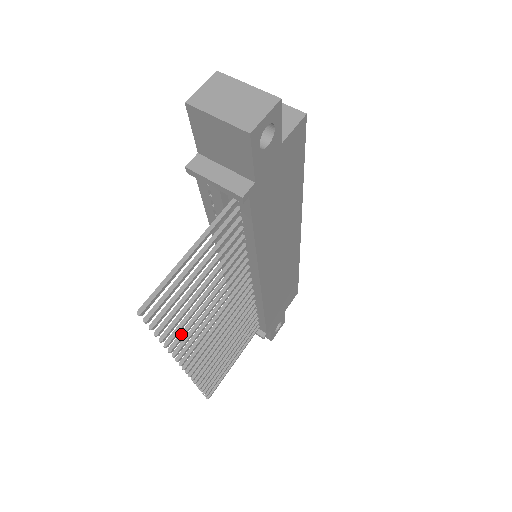
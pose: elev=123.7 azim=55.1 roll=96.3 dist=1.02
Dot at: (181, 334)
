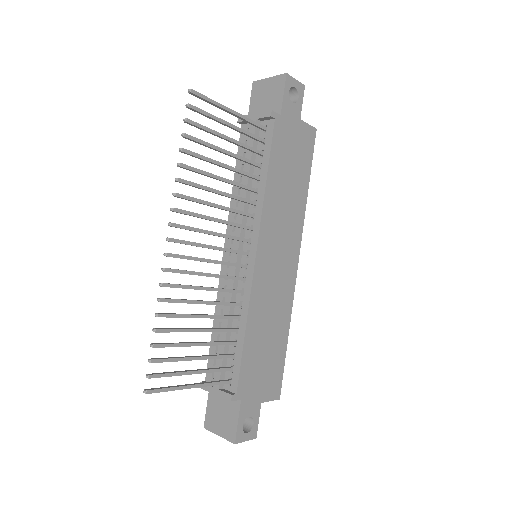
Dot at: (190, 182)
